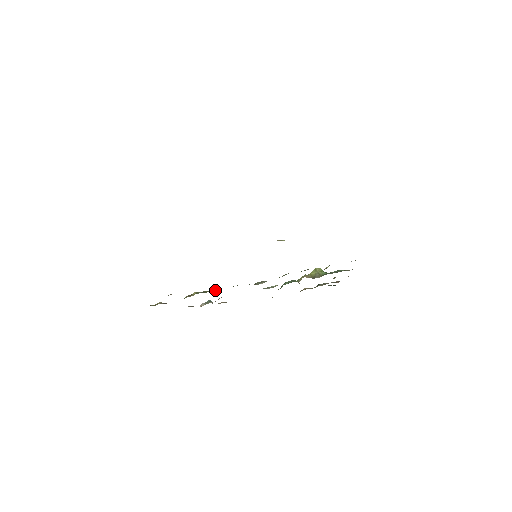
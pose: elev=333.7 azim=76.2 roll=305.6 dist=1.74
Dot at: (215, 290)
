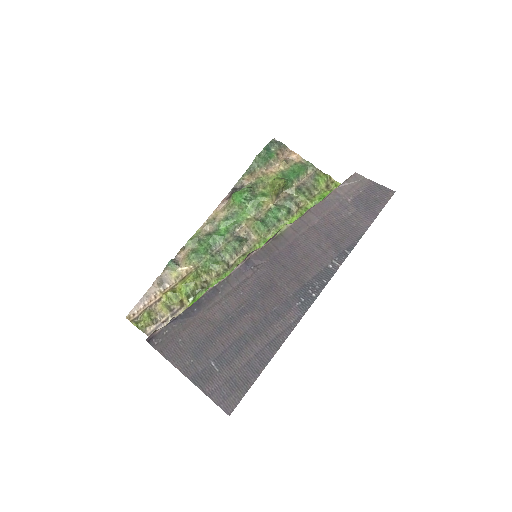
Dot at: (206, 285)
